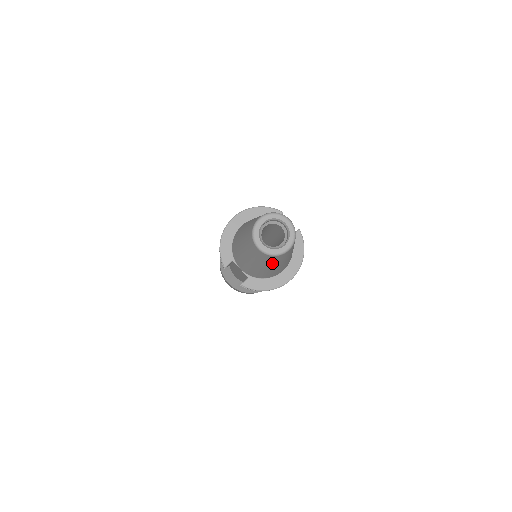
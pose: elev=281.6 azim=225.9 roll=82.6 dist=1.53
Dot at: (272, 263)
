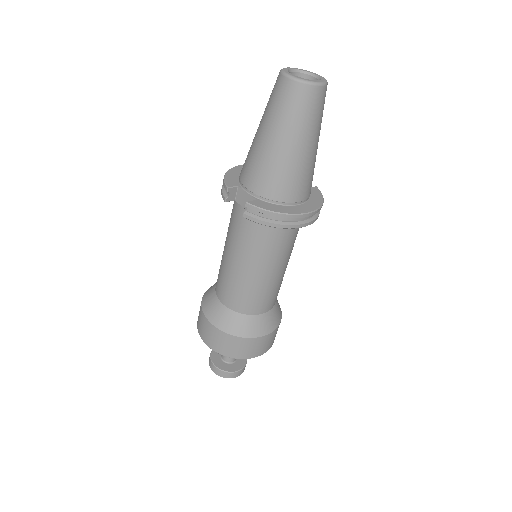
Dot at: (297, 121)
